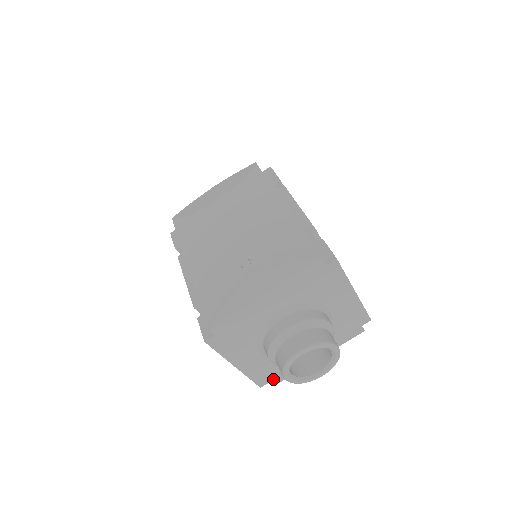
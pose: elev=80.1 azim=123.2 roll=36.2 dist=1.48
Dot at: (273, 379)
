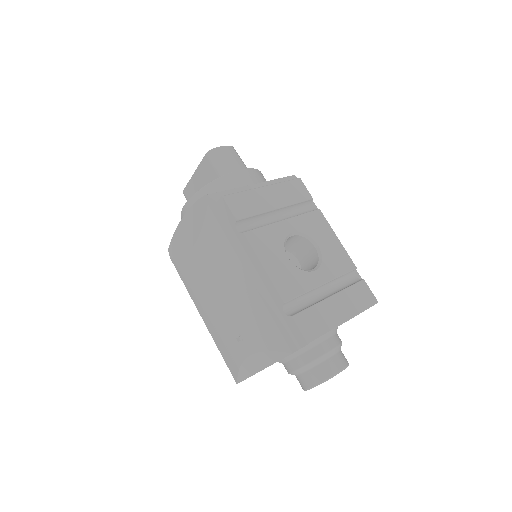
Dot at: occluded
